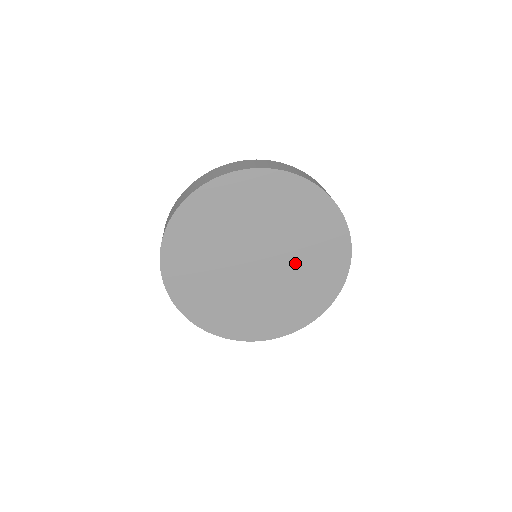
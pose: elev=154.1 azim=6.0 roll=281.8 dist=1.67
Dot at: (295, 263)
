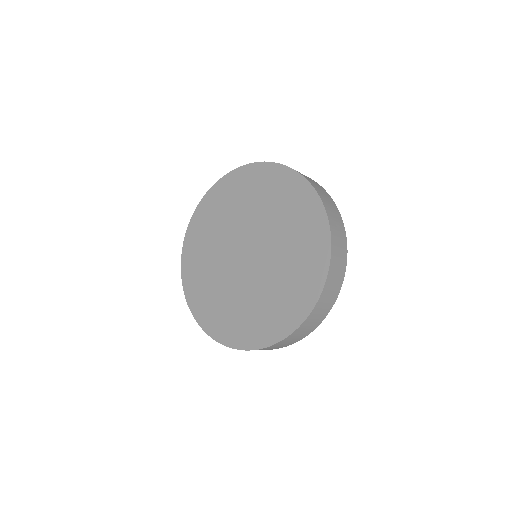
Dot at: (271, 228)
